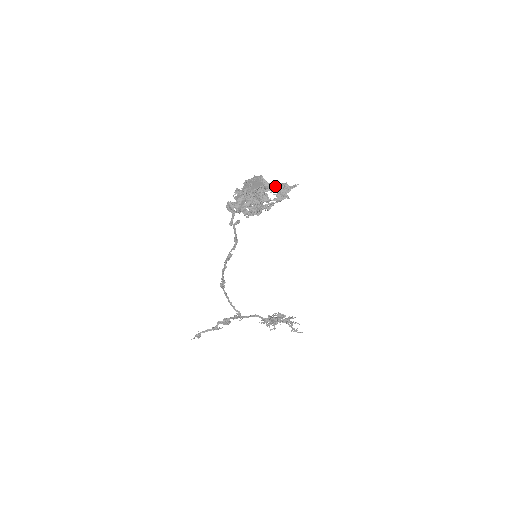
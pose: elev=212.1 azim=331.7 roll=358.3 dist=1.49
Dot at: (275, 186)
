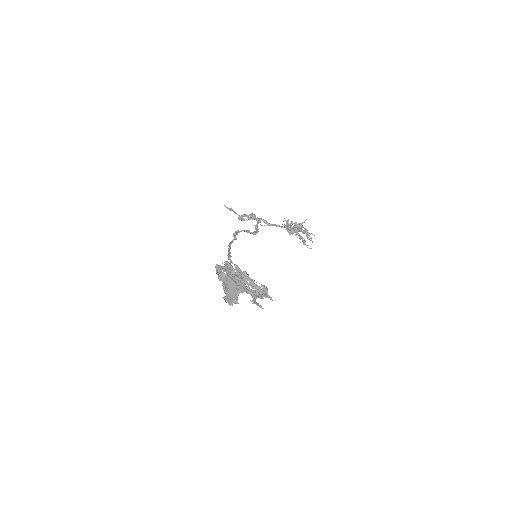
Dot at: occluded
